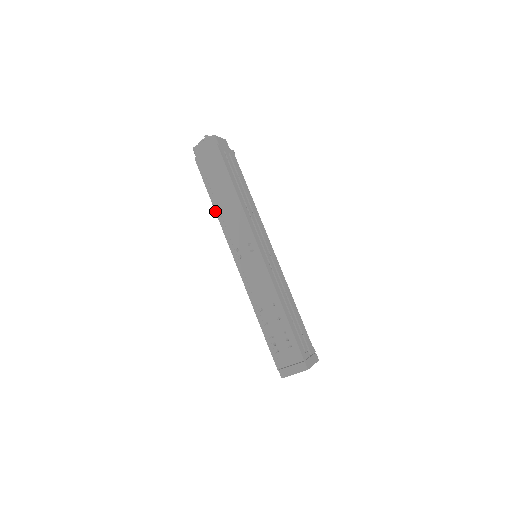
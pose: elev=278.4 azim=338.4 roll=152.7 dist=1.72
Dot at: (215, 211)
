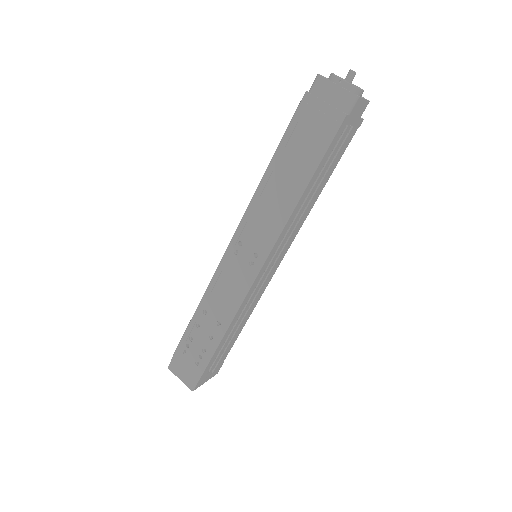
Dot at: (261, 179)
